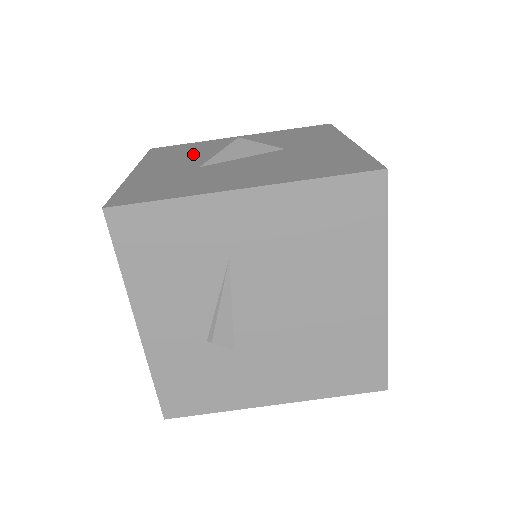
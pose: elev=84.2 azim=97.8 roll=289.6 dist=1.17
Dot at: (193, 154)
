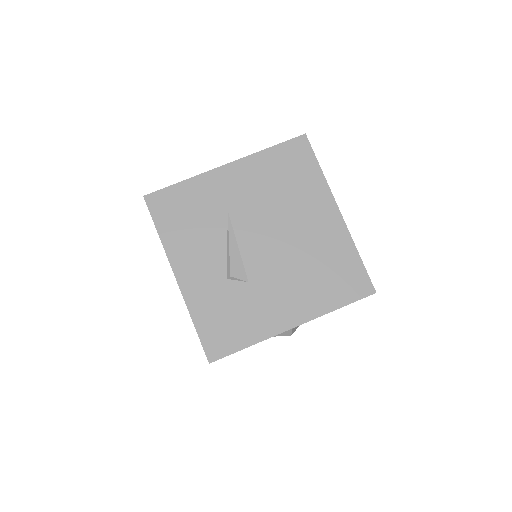
Dot at: occluded
